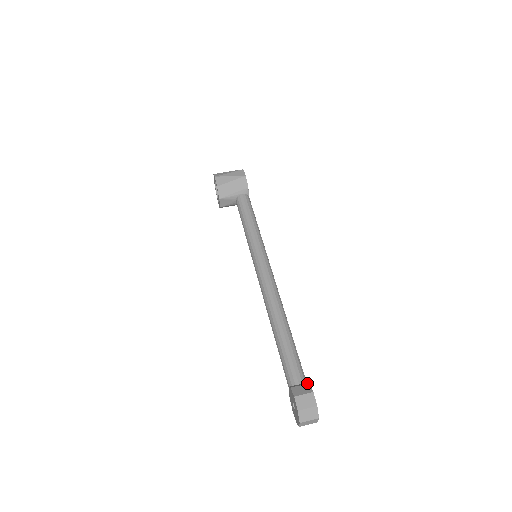
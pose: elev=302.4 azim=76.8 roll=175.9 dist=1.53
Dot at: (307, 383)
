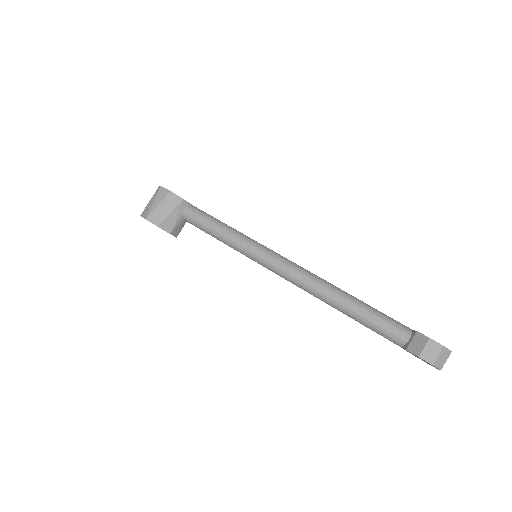
Dot at: (415, 333)
